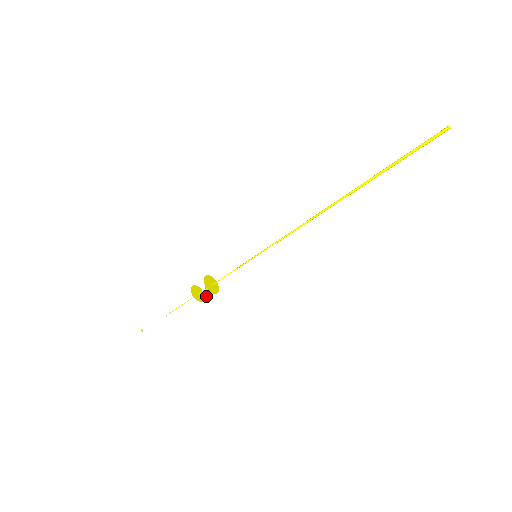
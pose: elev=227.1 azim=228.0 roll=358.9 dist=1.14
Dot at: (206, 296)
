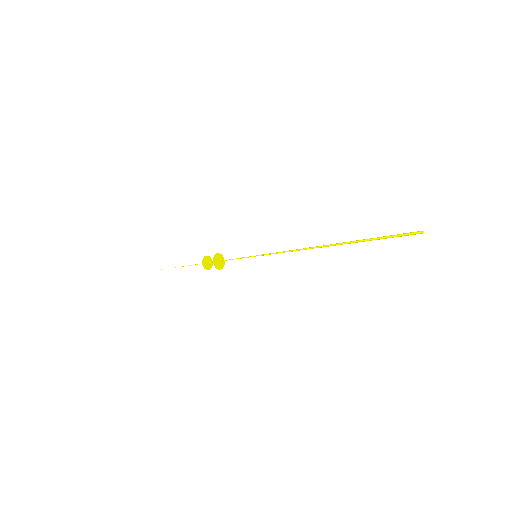
Dot at: occluded
